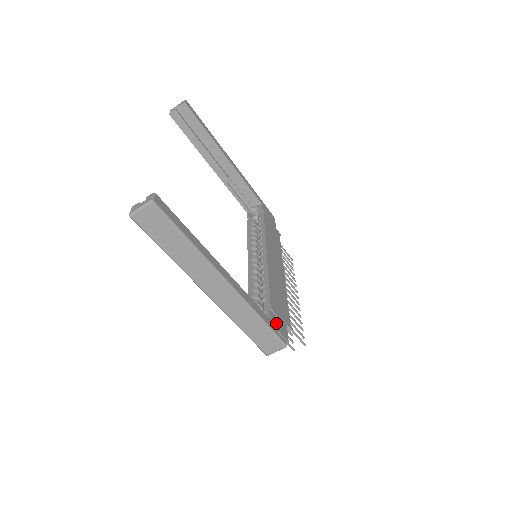
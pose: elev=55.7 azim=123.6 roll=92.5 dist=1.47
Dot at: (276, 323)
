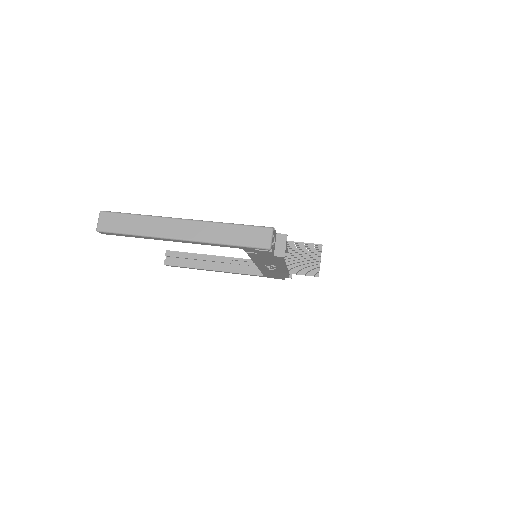
Dot at: occluded
